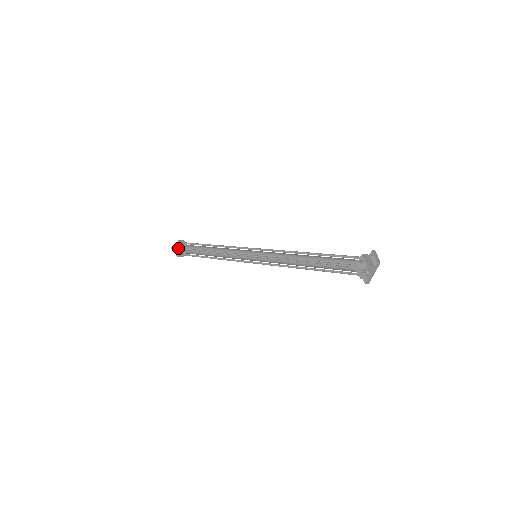
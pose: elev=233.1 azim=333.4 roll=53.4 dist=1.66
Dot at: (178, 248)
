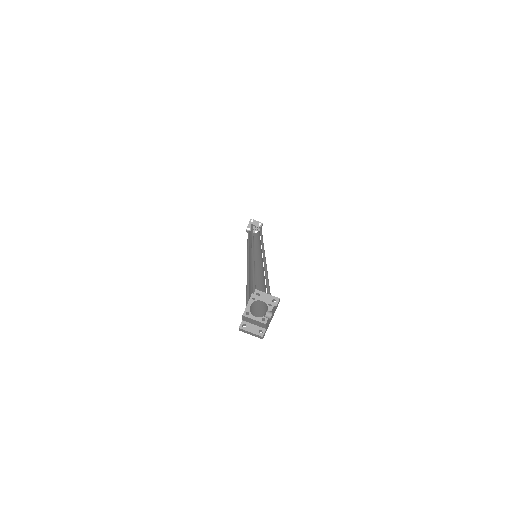
Dot at: (254, 226)
